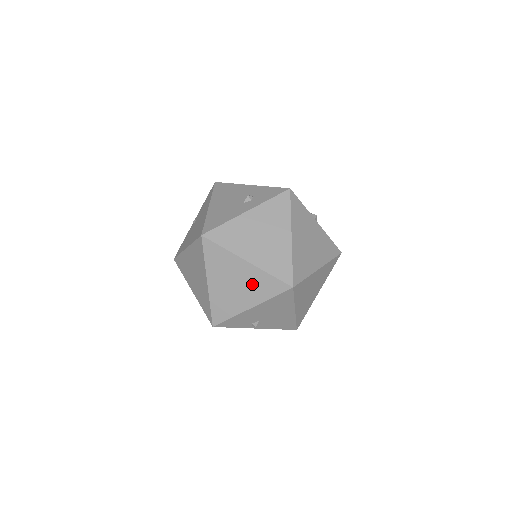
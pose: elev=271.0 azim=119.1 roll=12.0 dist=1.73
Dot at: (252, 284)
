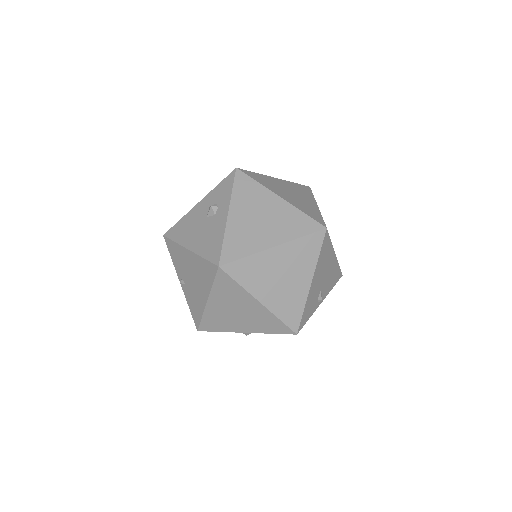
Dot at: (295, 261)
